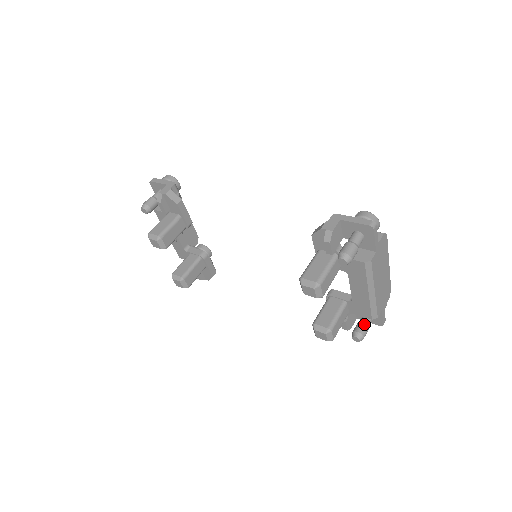
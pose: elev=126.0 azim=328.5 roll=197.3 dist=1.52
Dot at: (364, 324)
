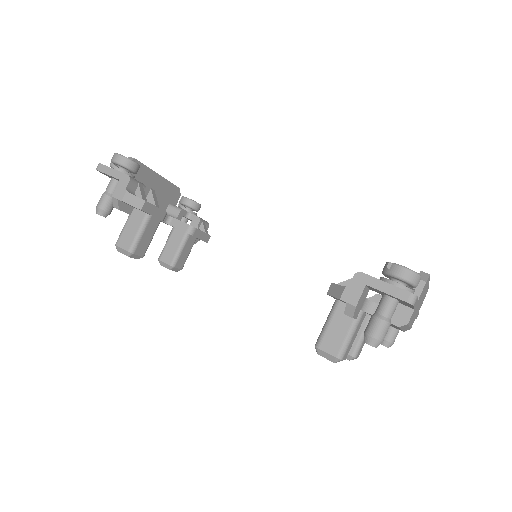
Dot at: (394, 330)
